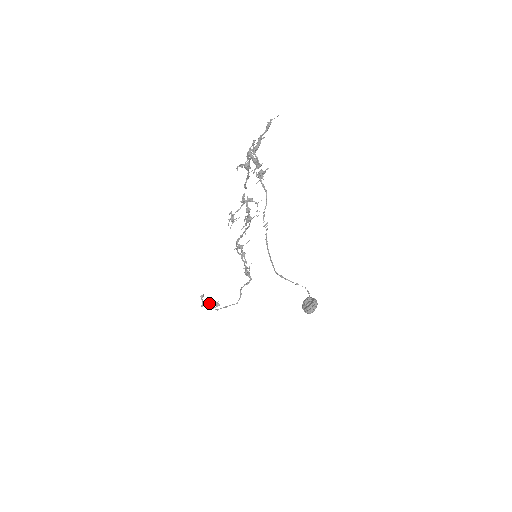
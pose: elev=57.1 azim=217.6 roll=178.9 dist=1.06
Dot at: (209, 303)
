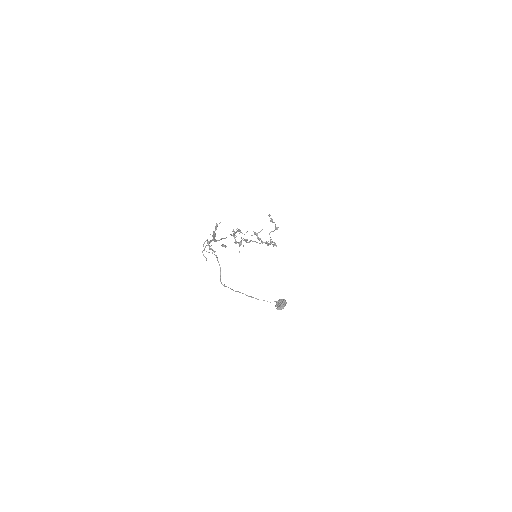
Dot at: (274, 222)
